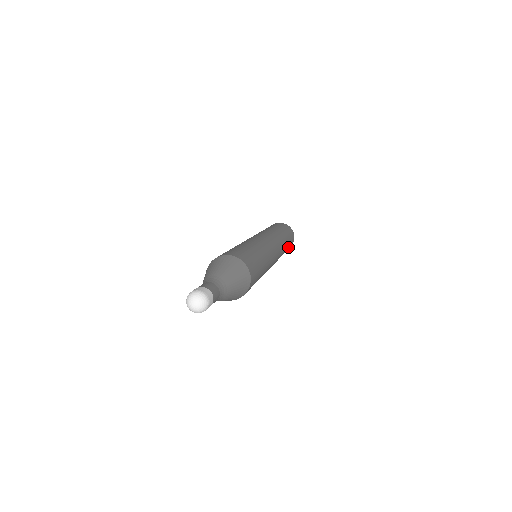
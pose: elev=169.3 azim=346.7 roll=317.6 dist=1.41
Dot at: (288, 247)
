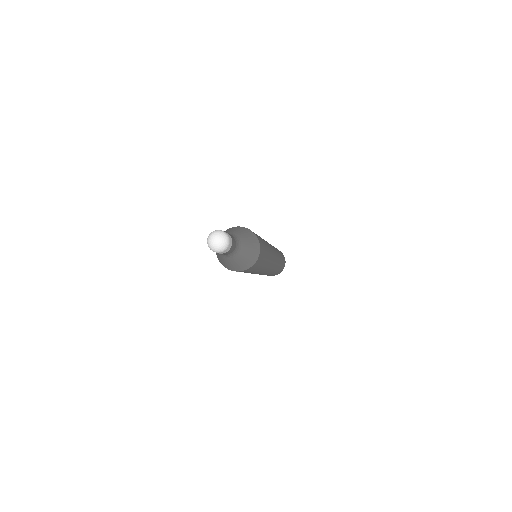
Dot at: (282, 262)
